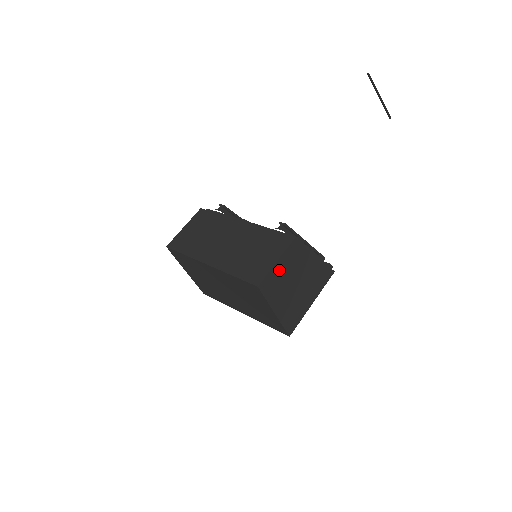
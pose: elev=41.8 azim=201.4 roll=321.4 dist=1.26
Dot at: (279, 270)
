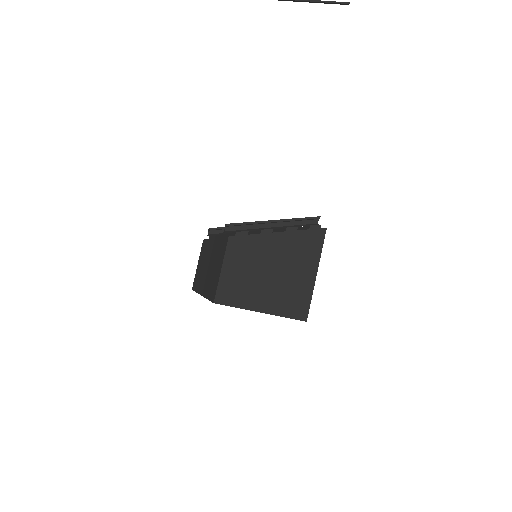
Dot at: (232, 274)
